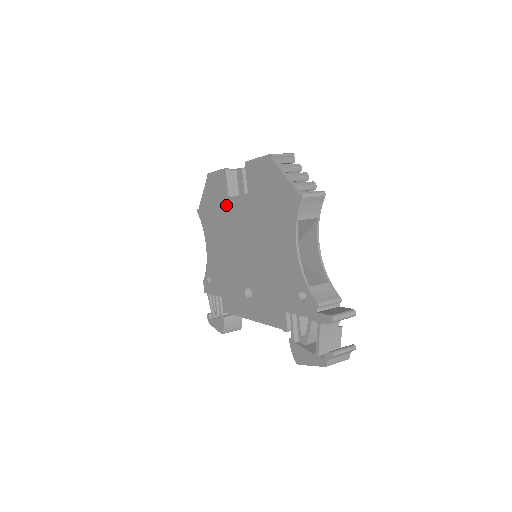
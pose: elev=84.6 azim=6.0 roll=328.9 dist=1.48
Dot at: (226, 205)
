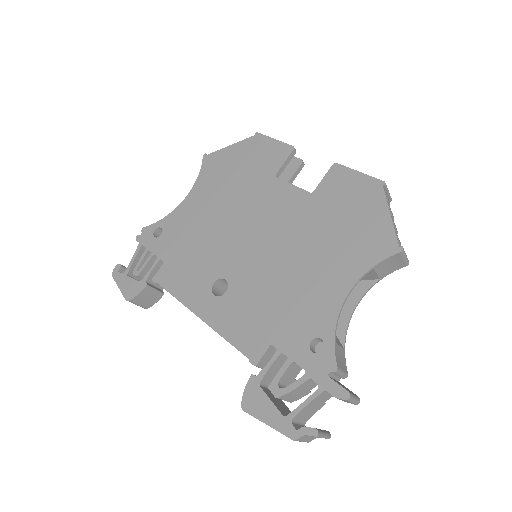
Dot at: (263, 180)
